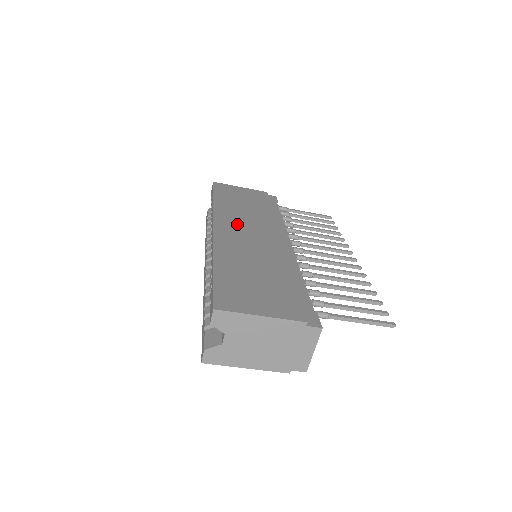
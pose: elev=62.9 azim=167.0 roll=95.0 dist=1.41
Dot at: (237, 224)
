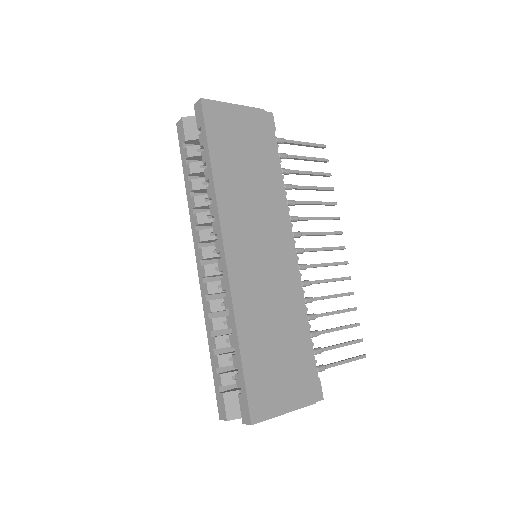
Dot at: (246, 231)
